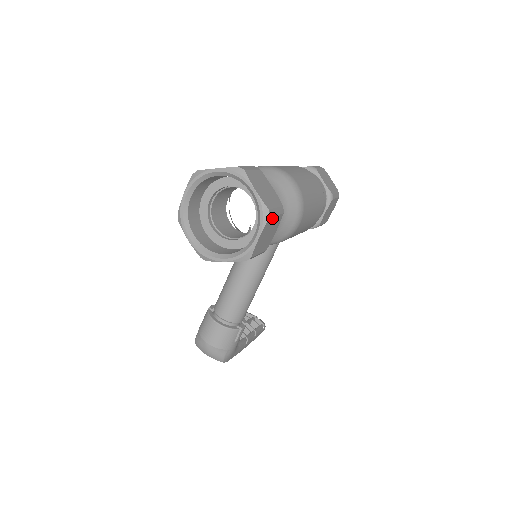
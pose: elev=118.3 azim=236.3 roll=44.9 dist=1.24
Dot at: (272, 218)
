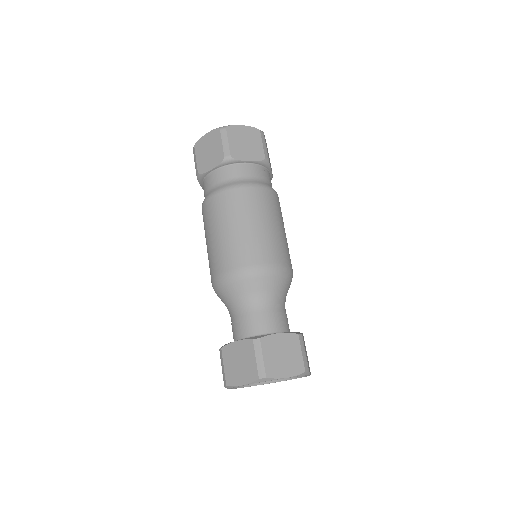
Dot at: (307, 362)
